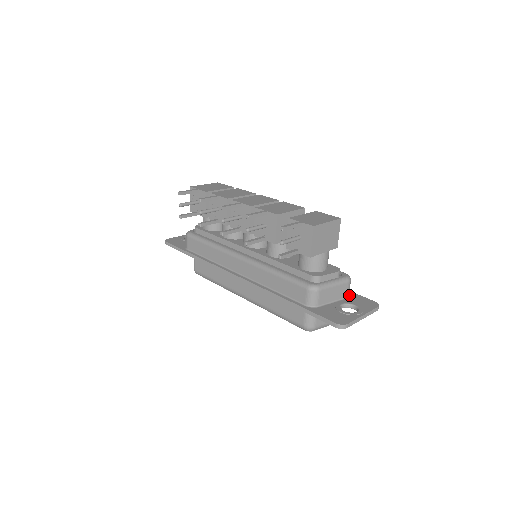
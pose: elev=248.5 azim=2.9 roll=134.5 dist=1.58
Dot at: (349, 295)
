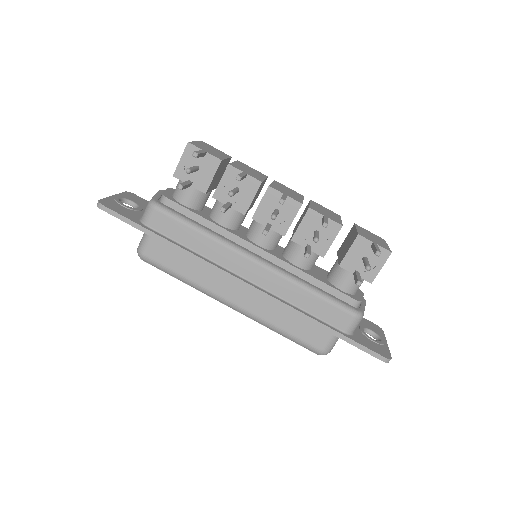
Dot at: occluded
